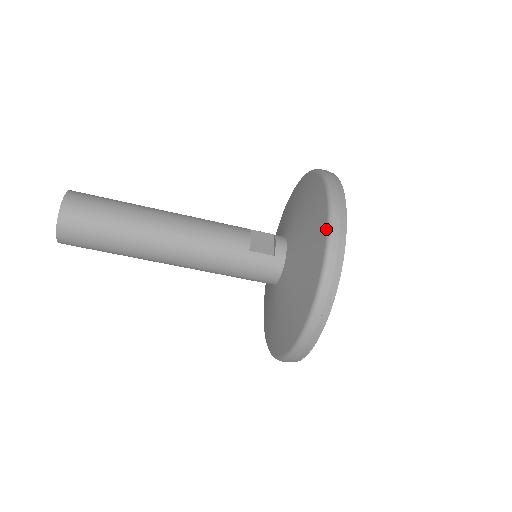
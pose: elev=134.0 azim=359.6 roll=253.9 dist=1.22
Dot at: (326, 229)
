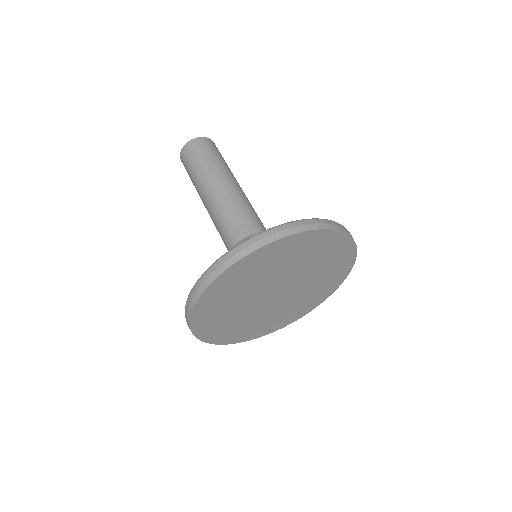
Dot at: (207, 269)
